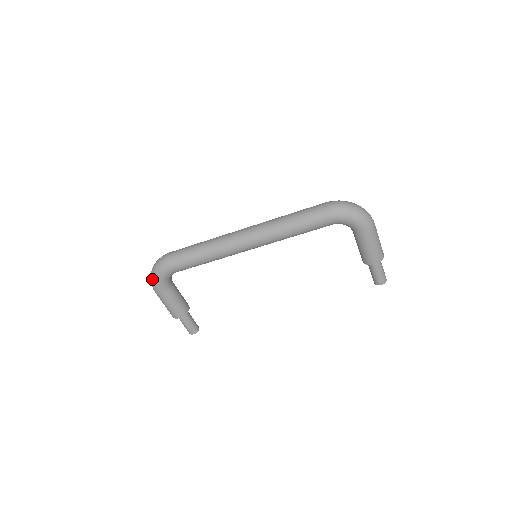
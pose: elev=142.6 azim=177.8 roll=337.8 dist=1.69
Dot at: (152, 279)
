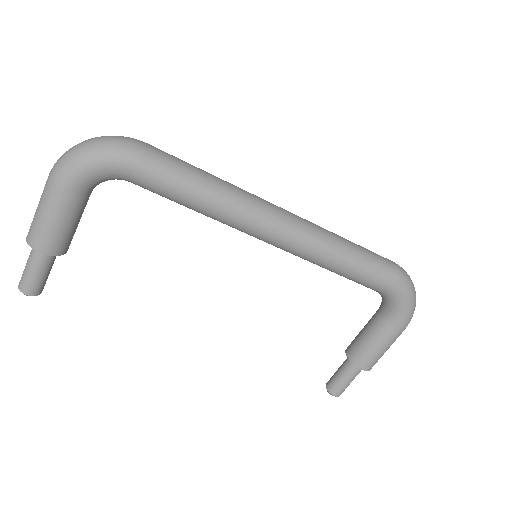
Dot at: (76, 155)
